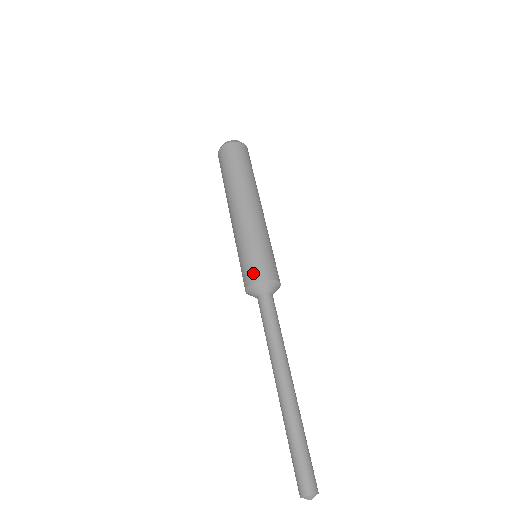
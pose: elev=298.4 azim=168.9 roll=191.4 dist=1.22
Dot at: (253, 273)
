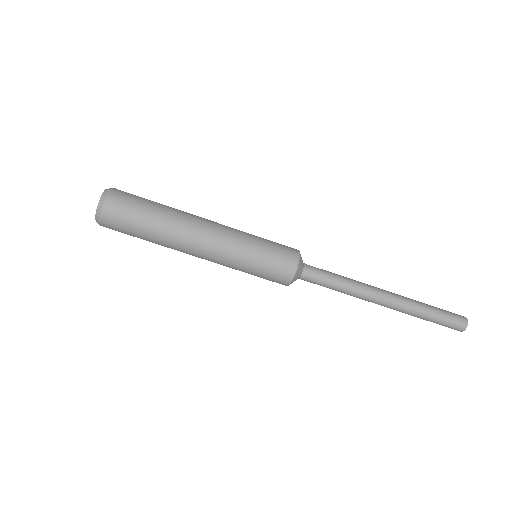
Dot at: occluded
